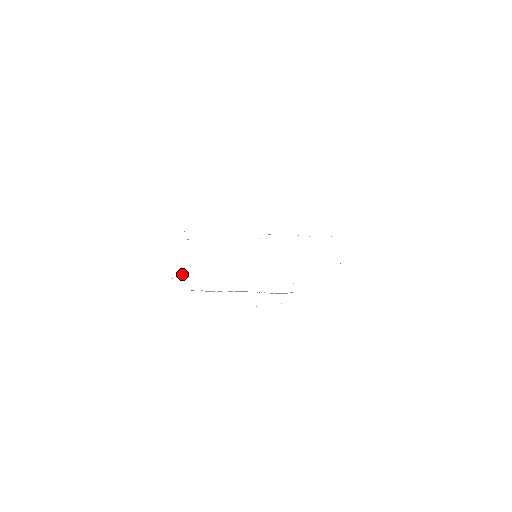
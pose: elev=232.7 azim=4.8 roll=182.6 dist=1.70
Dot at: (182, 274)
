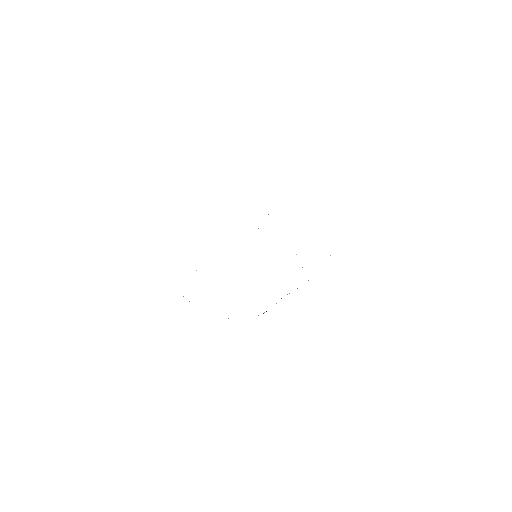
Dot at: occluded
